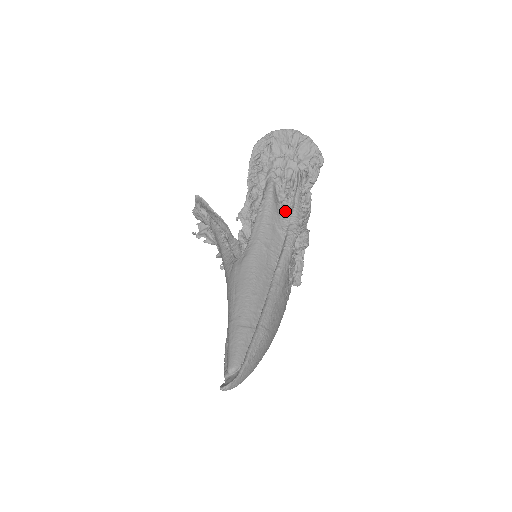
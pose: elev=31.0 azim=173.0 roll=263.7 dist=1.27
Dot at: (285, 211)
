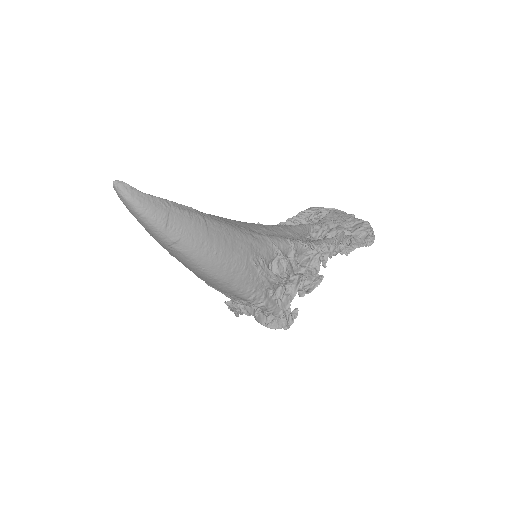
Dot at: (308, 239)
